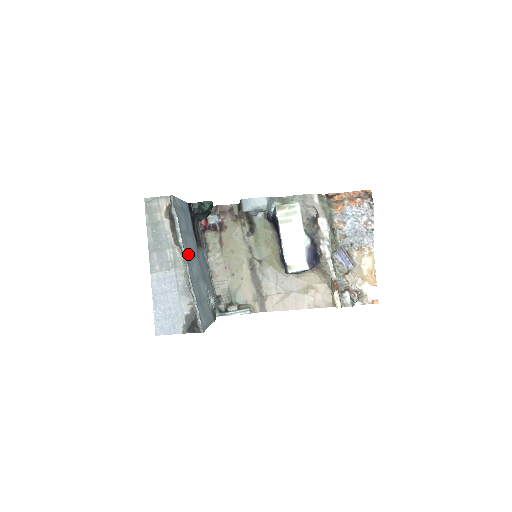
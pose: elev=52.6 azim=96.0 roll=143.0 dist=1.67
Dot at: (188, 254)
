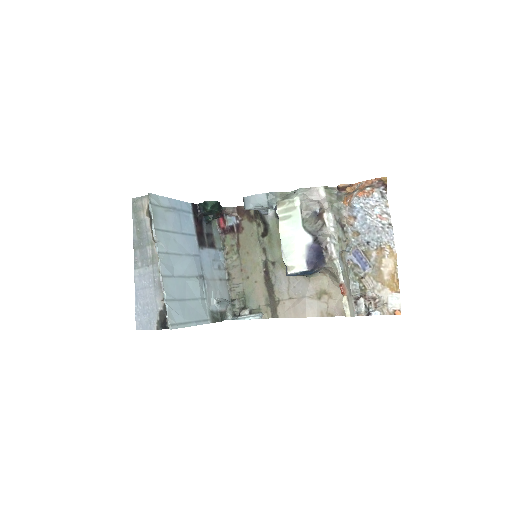
Dot at: (167, 251)
